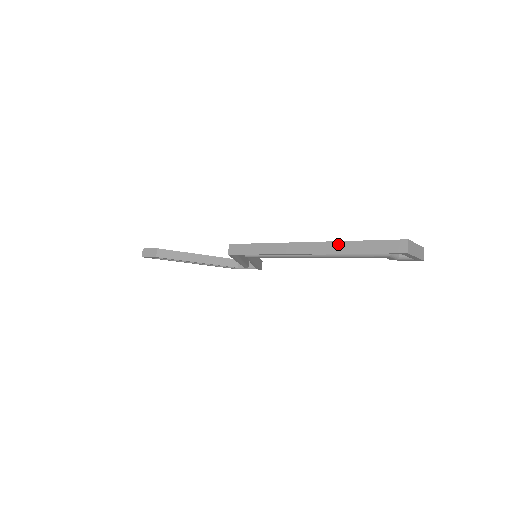
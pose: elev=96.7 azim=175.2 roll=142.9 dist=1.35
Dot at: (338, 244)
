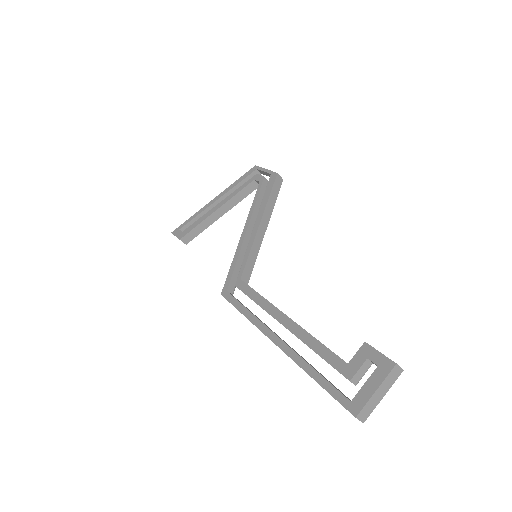
Dot at: (300, 367)
